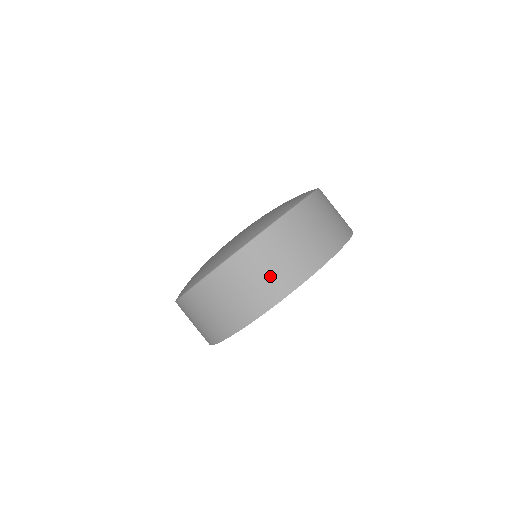
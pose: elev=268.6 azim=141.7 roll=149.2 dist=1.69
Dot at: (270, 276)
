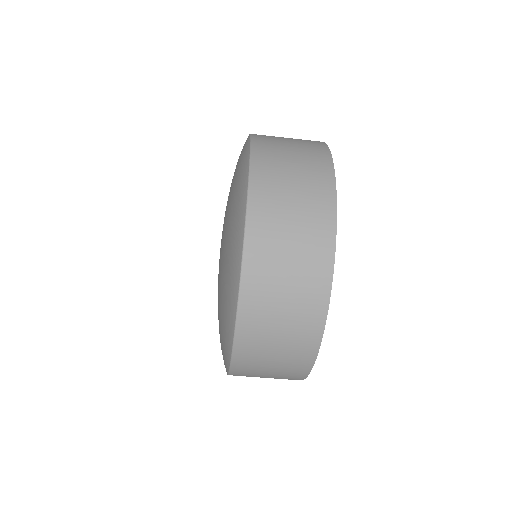
Dot at: (283, 357)
